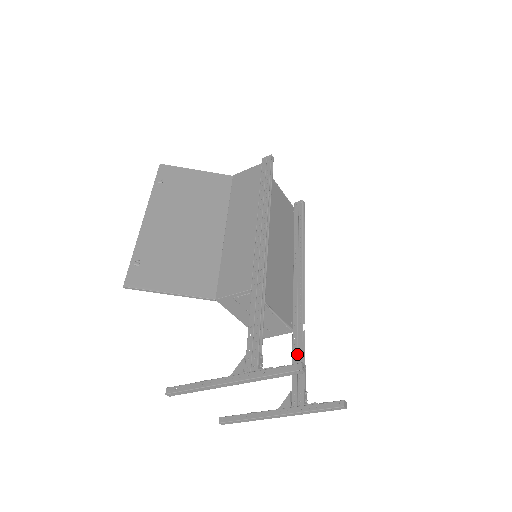
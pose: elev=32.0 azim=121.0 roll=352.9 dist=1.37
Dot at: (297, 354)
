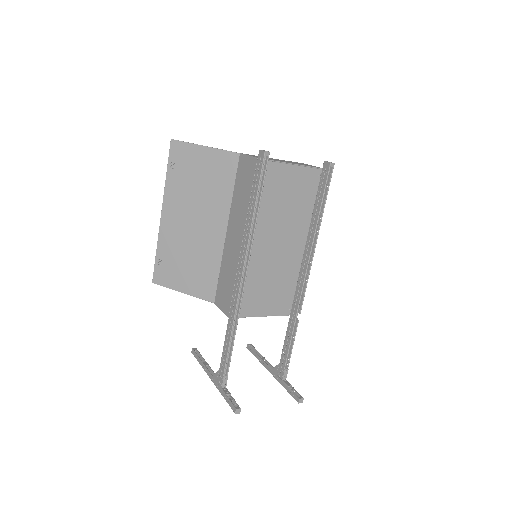
Dot at: (287, 339)
